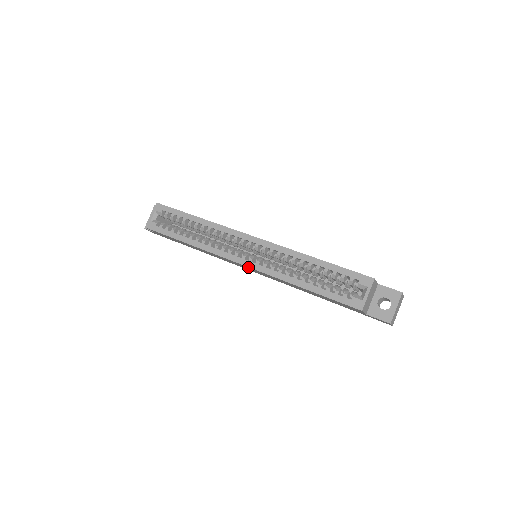
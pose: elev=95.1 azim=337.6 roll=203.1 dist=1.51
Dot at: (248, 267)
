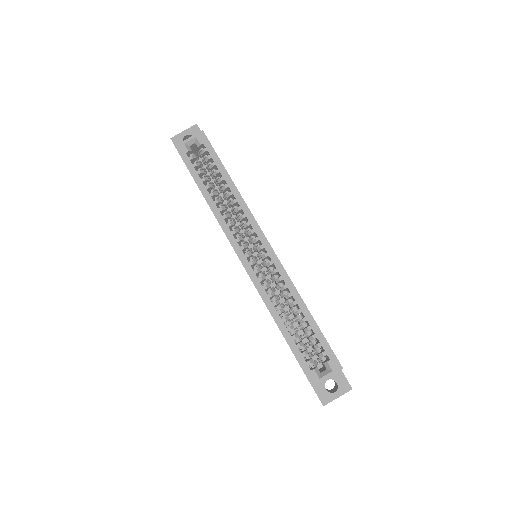
Dot at: (244, 267)
